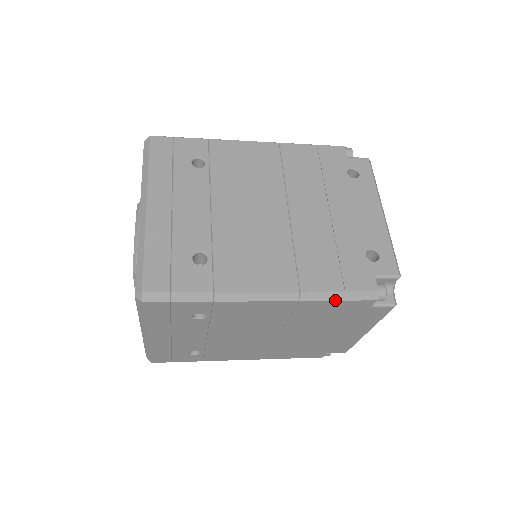
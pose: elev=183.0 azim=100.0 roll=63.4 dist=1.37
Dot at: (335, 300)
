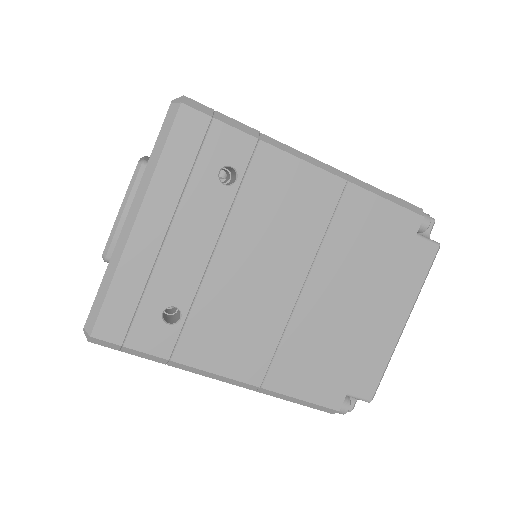
Dot at: (383, 197)
